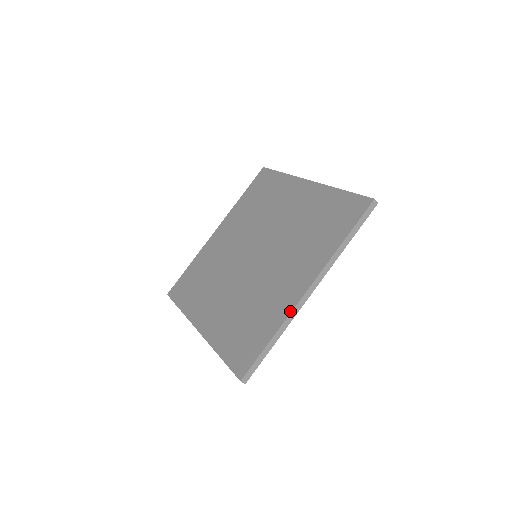
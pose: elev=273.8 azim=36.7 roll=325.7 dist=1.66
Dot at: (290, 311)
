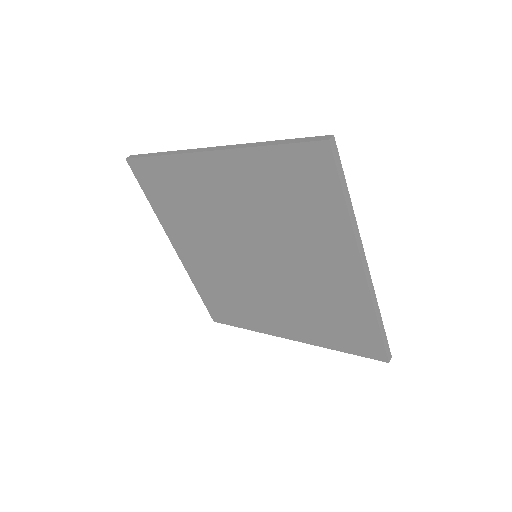
Dot at: (369, 297)
